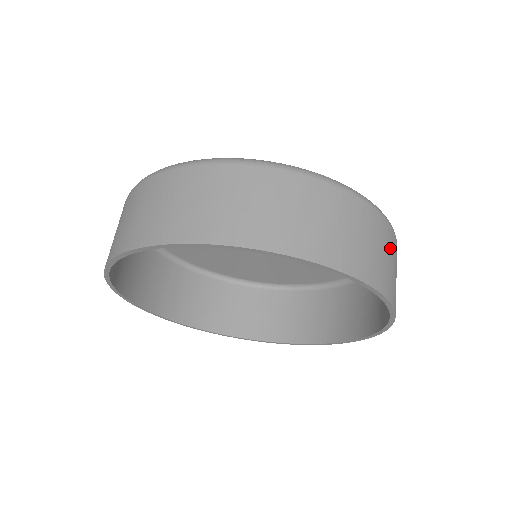
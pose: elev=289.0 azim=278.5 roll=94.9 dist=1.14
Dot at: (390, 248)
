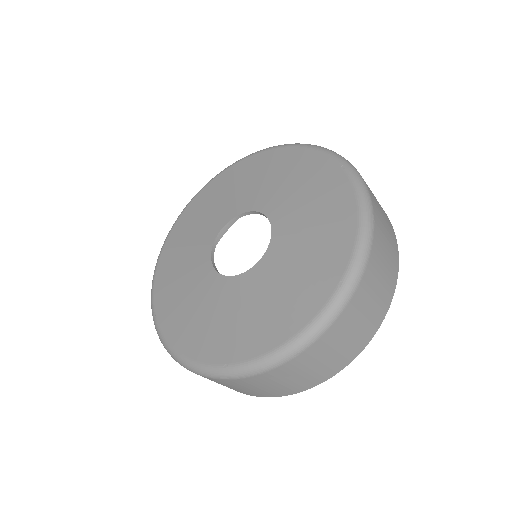
Dot at: (378, 206)
